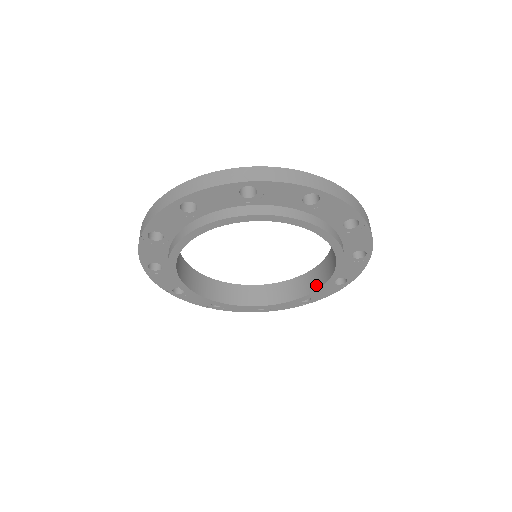
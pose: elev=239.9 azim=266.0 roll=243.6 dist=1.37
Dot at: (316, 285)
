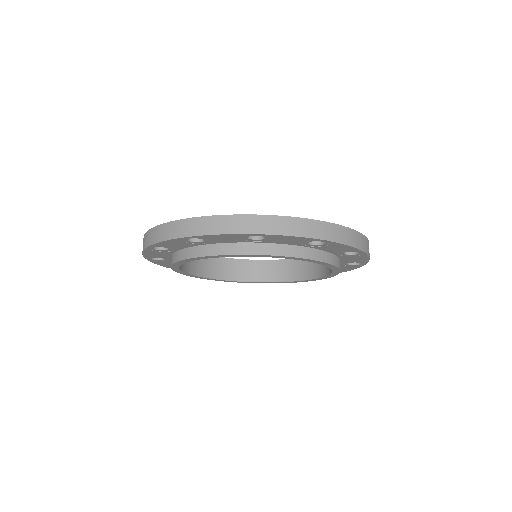
Dot at: (309, 275)
